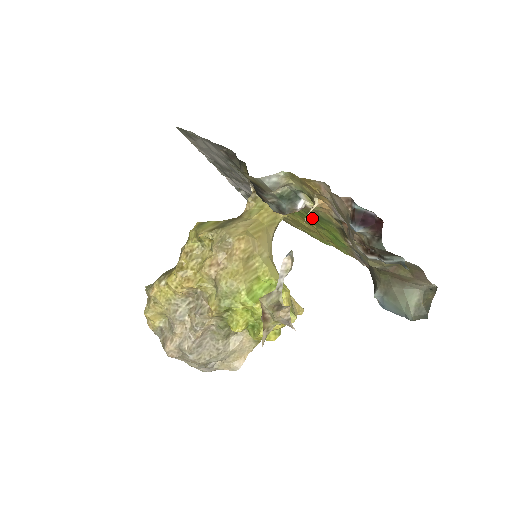
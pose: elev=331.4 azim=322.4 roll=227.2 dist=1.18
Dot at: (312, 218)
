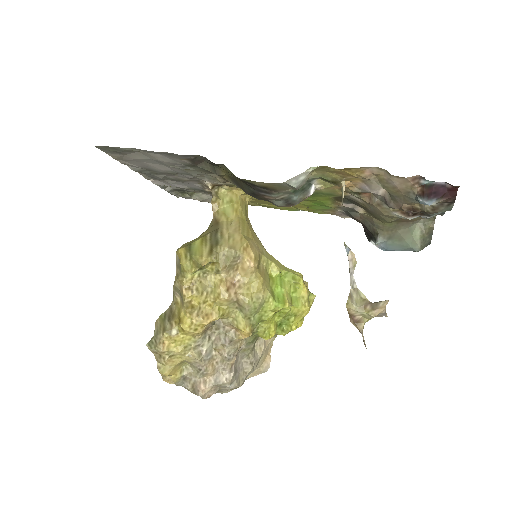
Dot at: occluded
